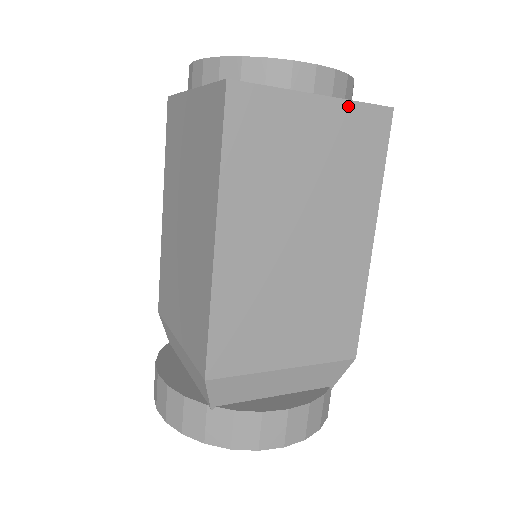
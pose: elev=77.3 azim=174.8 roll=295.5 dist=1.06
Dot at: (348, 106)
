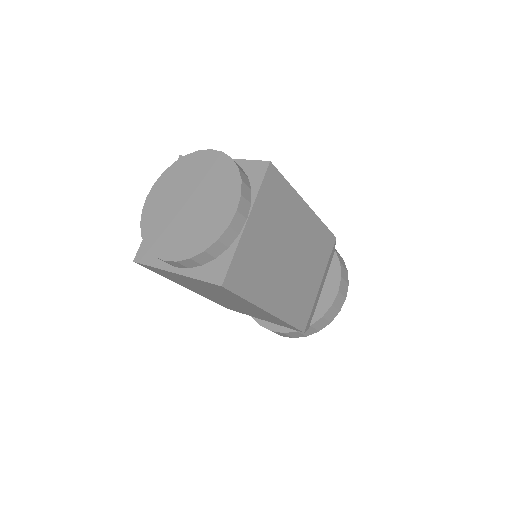
Dot at: (194, 279)
